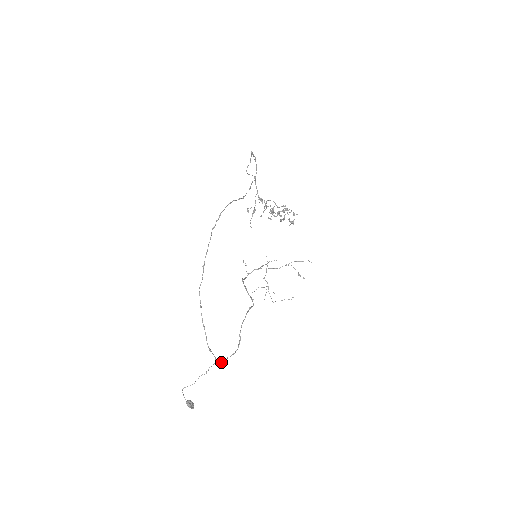
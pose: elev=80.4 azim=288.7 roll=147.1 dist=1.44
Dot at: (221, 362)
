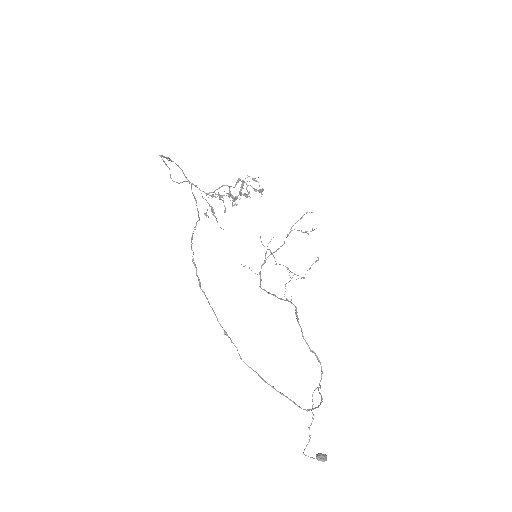
Dot at: occluded
